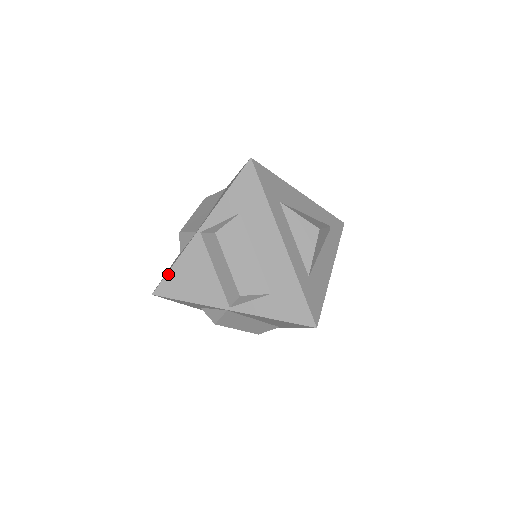
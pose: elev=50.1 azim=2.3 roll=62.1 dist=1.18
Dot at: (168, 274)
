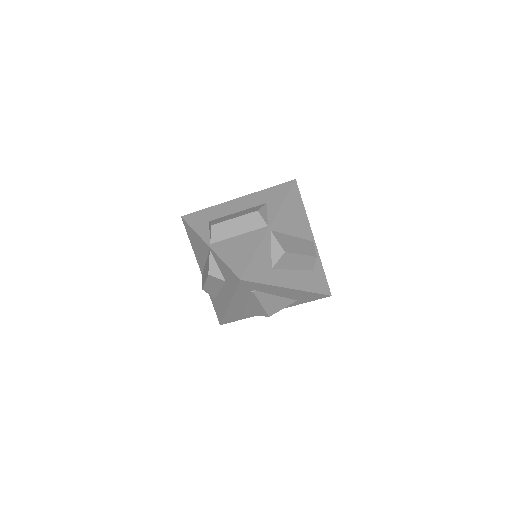
Dot at: (229, 267)
